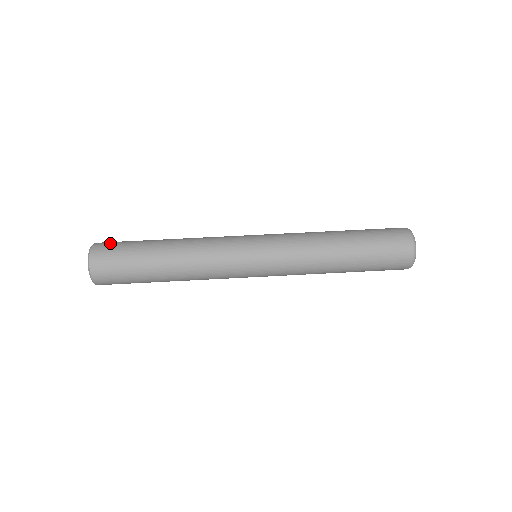
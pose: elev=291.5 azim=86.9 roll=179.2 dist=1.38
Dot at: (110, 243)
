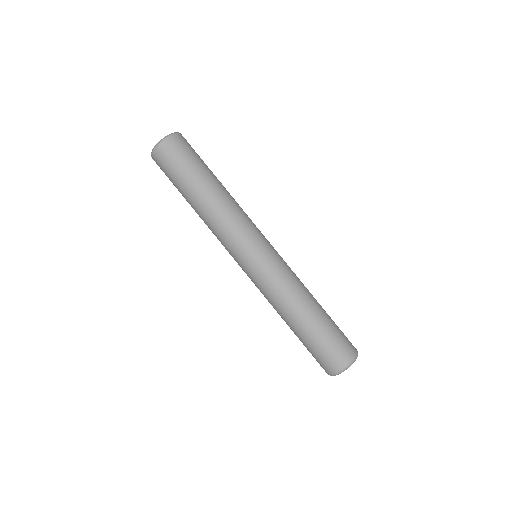
Dot at: (187, 144)
